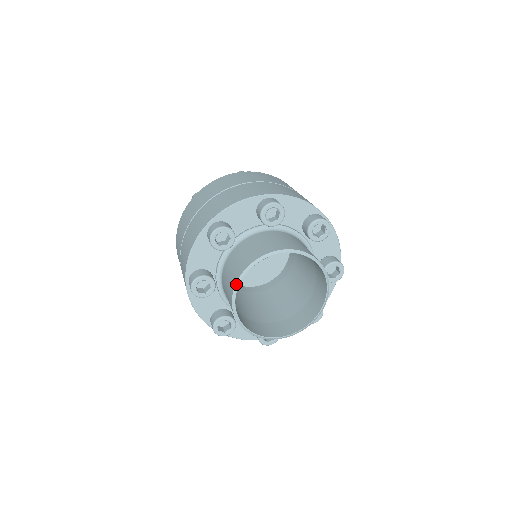
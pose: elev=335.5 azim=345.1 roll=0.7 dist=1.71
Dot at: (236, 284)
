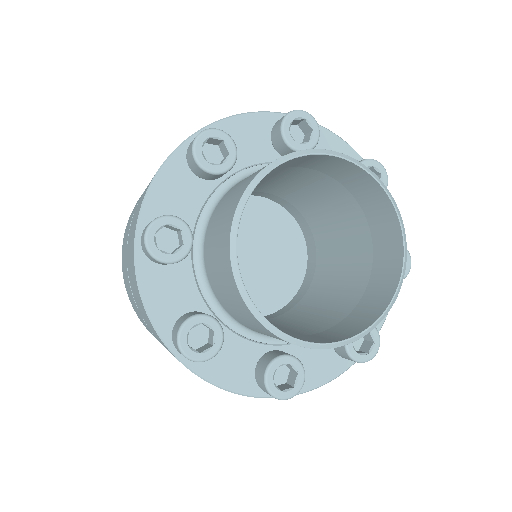
Dot at: (241, 198)
